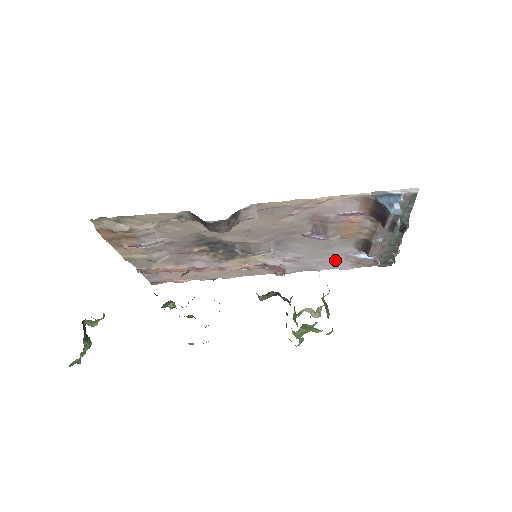
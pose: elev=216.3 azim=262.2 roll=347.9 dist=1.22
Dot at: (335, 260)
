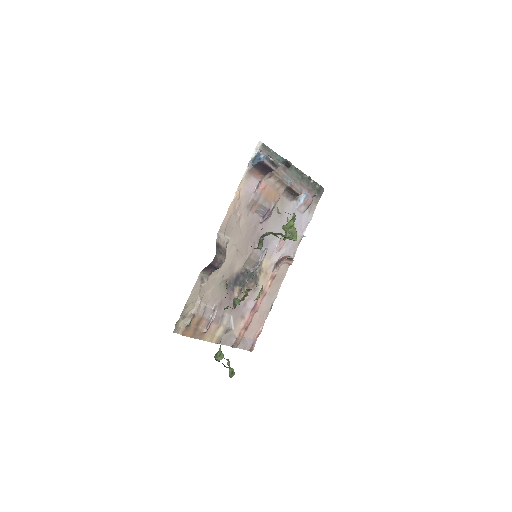
Dot at: (298, 220)
